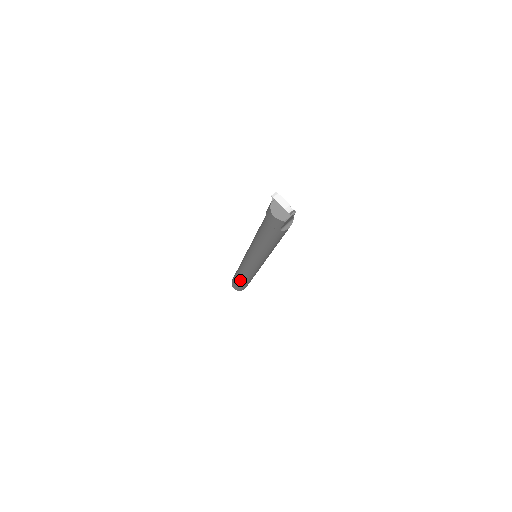
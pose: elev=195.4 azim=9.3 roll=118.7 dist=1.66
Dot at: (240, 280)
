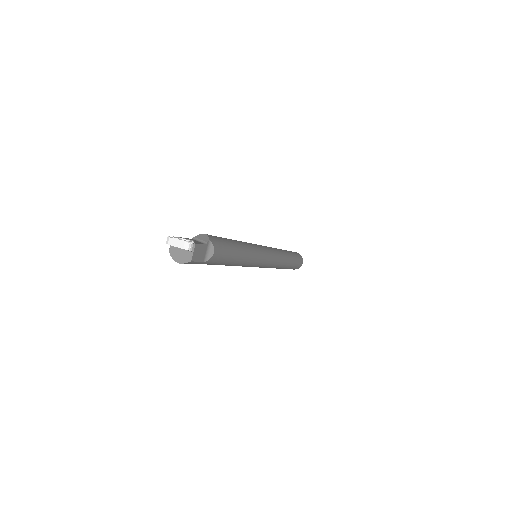
Dot at: occluded
